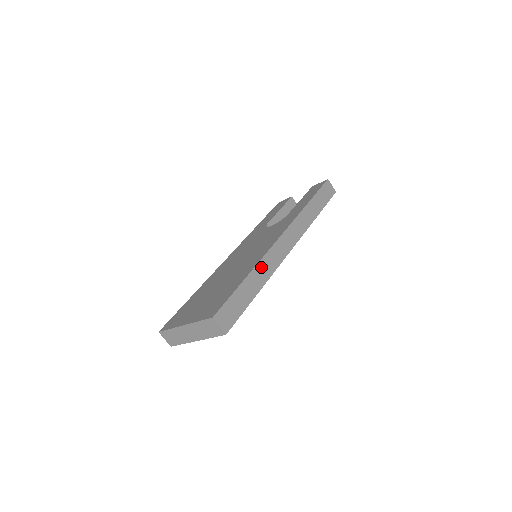
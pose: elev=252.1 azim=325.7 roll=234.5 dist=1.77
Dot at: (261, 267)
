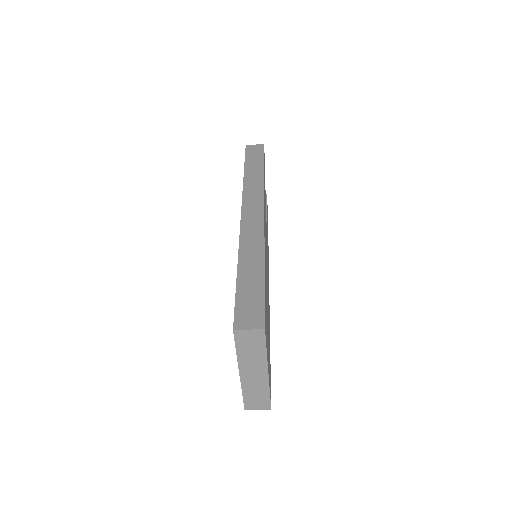
Dot at: (245, 249)
